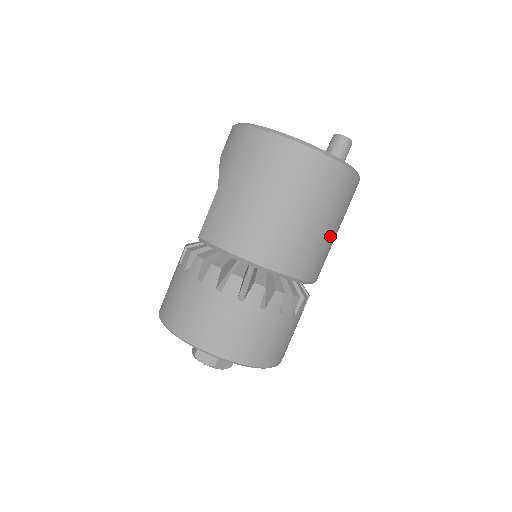
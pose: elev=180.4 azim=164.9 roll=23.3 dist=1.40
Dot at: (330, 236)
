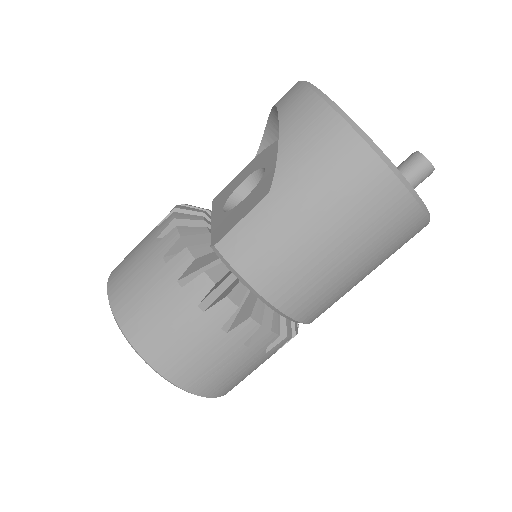
Dot at: occluded
